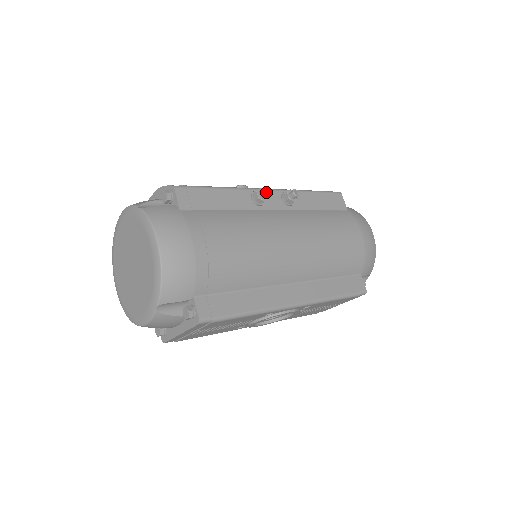
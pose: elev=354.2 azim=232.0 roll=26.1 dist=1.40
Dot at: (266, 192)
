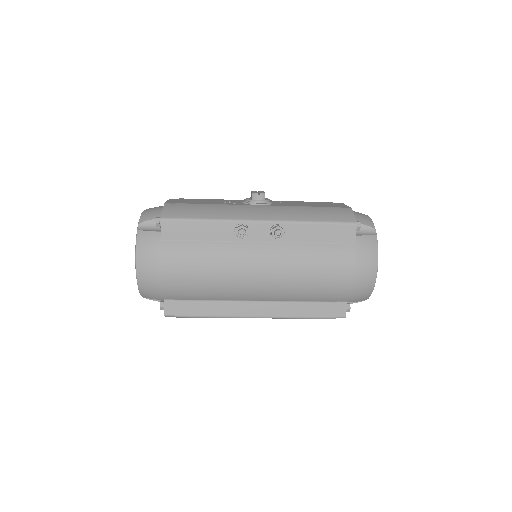
Dot at: (244, 232)
